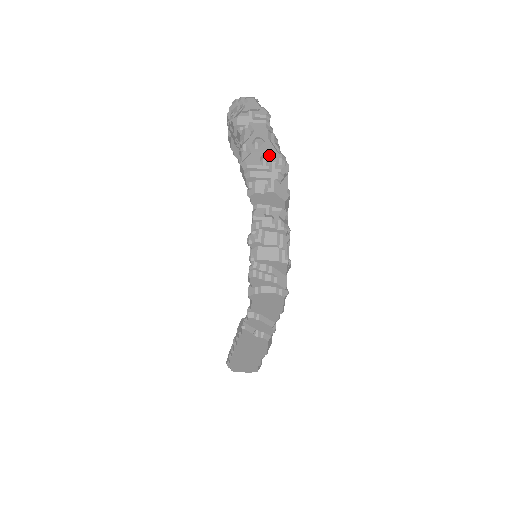
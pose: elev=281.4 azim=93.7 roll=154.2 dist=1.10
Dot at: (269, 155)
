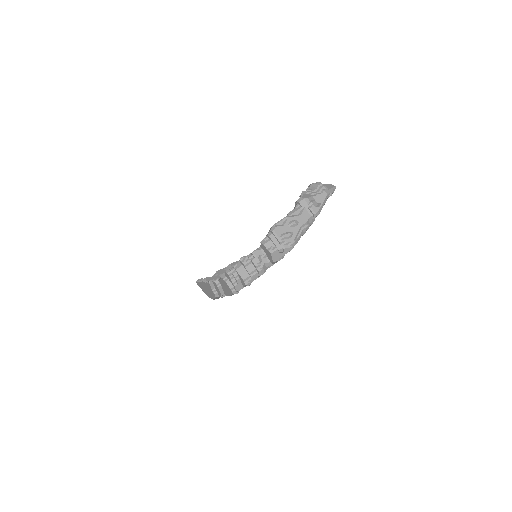
Dot at: (288, 237)
